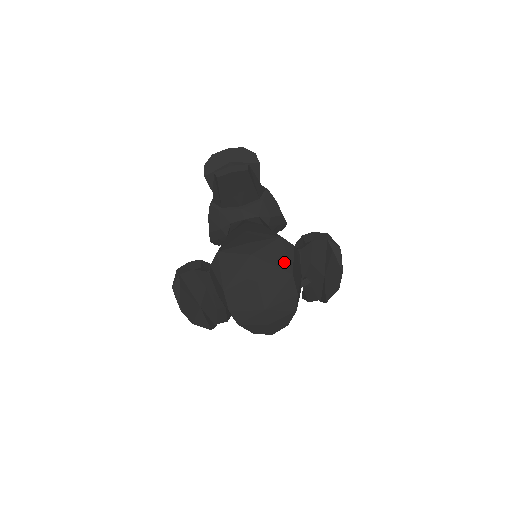
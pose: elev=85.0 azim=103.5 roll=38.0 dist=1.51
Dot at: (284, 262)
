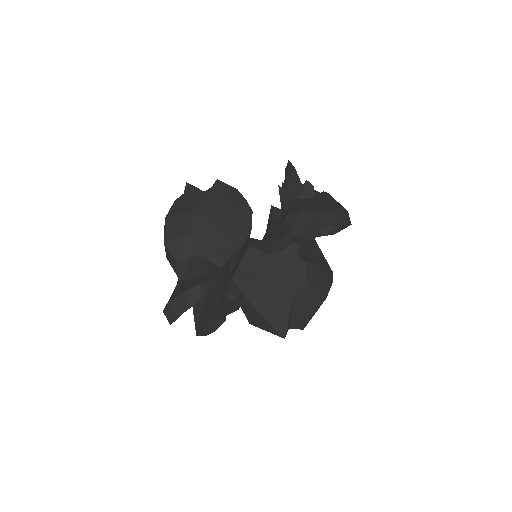
Dot at: (313, 302)
